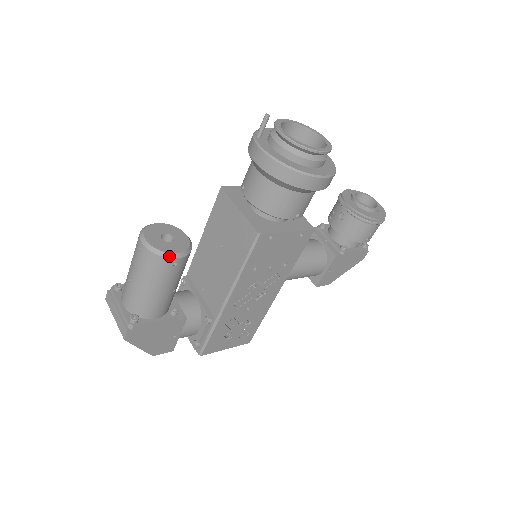
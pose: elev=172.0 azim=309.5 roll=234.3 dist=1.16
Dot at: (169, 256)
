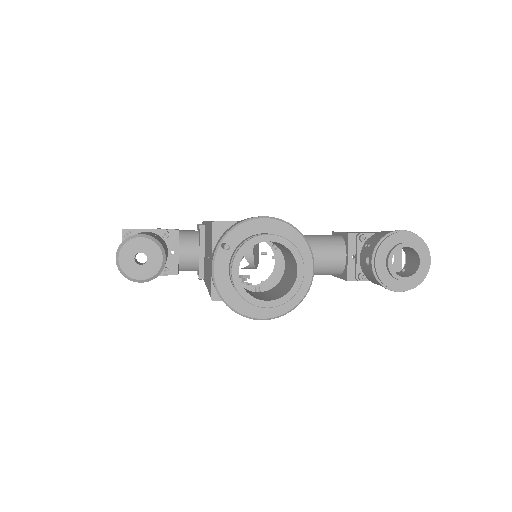
Dot at: (133, 280)
